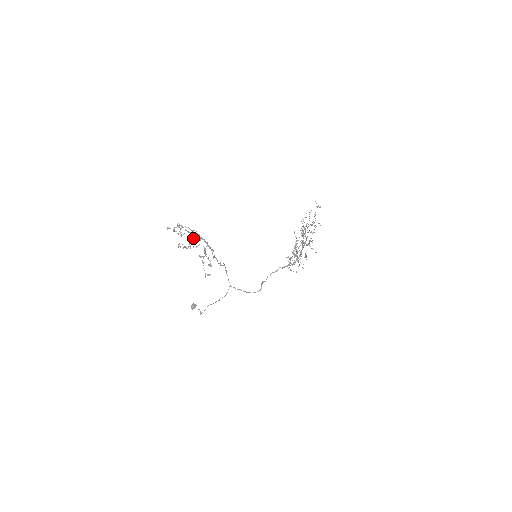
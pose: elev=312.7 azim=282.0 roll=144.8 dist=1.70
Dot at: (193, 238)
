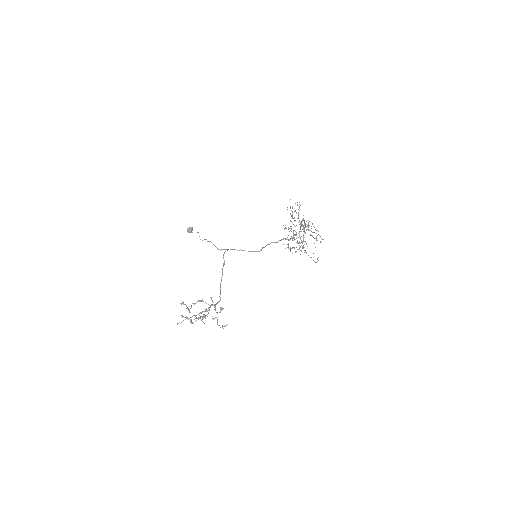
Dot at: occluded
